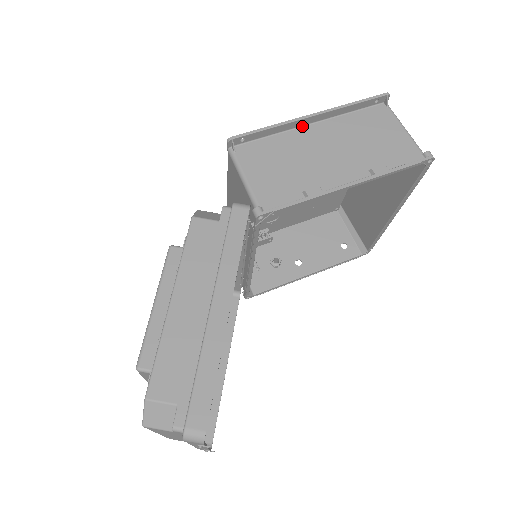
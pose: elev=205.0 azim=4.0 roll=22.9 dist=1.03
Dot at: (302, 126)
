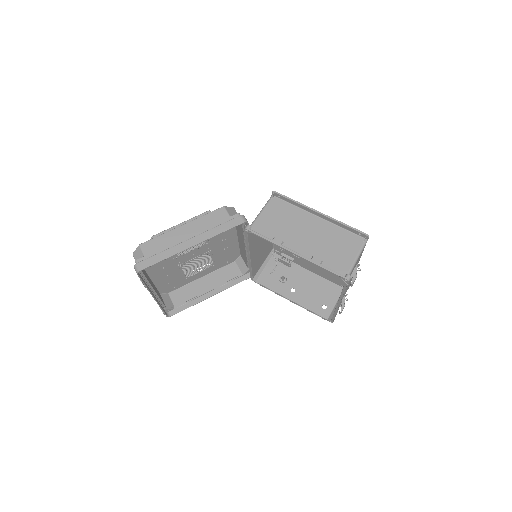
Dot at: (313, 214)
